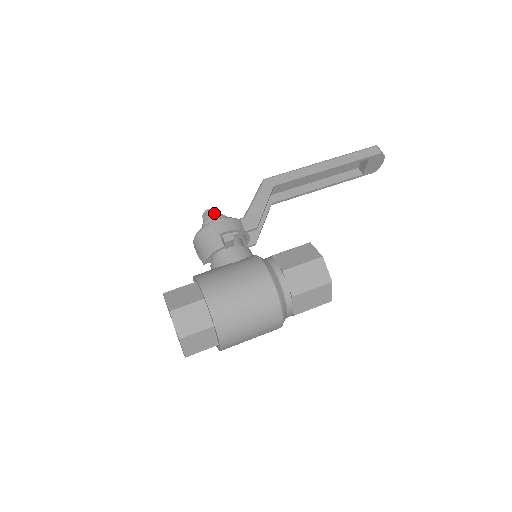
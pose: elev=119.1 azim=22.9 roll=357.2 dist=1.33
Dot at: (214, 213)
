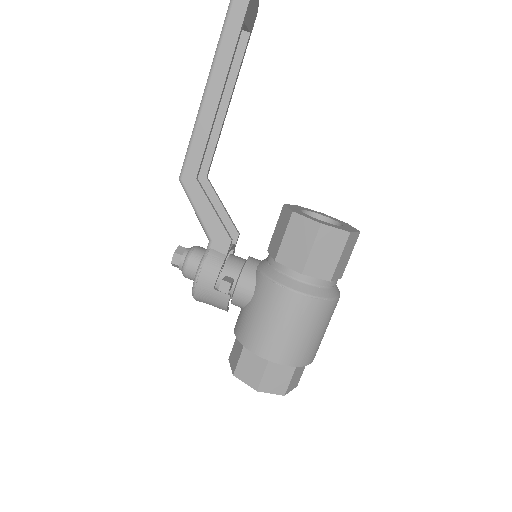
Dot at: (181, 260)
